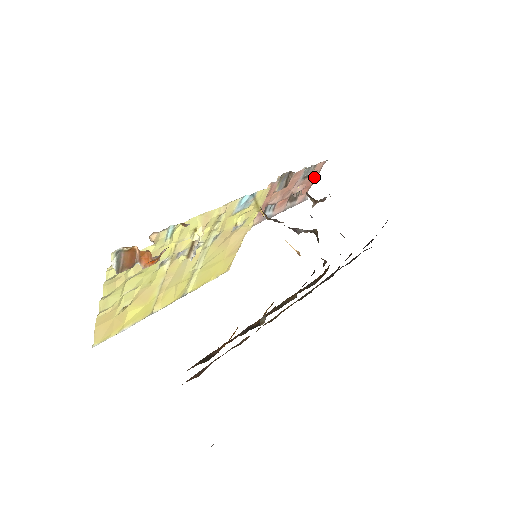
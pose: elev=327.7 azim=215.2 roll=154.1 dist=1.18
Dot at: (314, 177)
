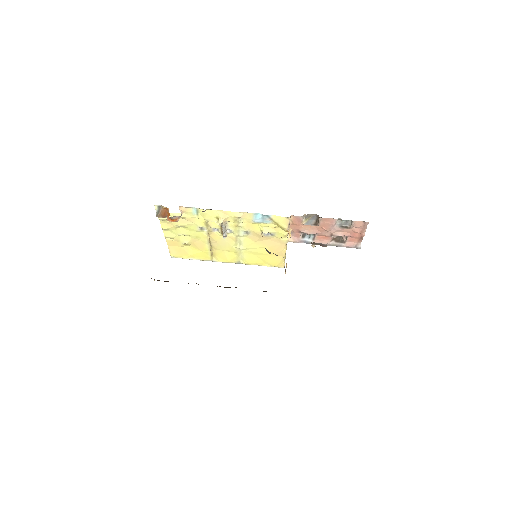
Dot at: (359, 231)
